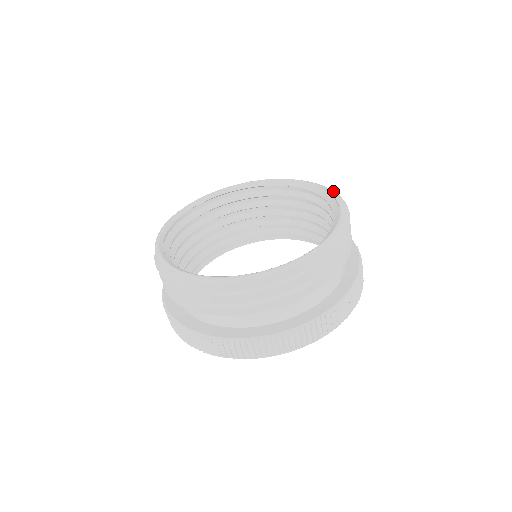
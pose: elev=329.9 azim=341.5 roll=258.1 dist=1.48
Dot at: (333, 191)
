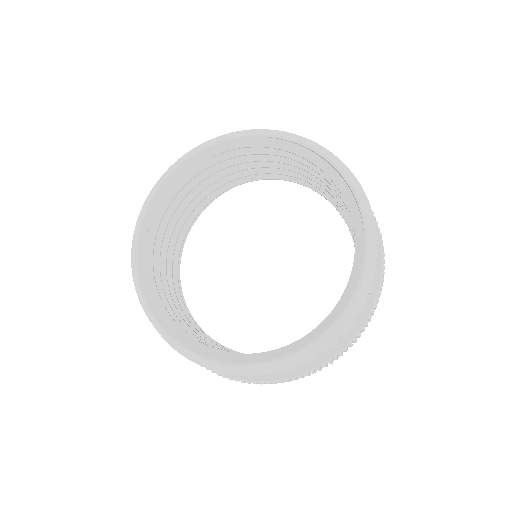
Dot at: (278, 132)
